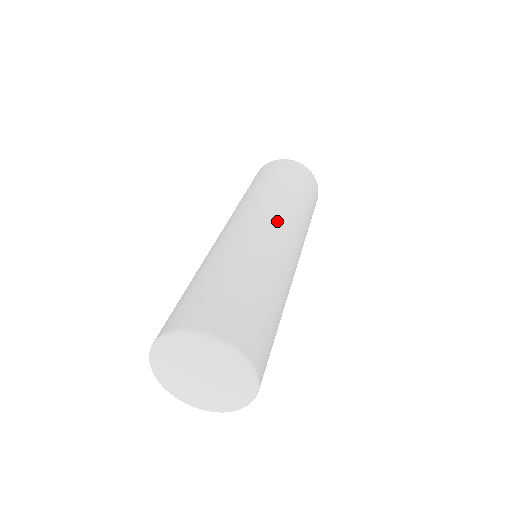
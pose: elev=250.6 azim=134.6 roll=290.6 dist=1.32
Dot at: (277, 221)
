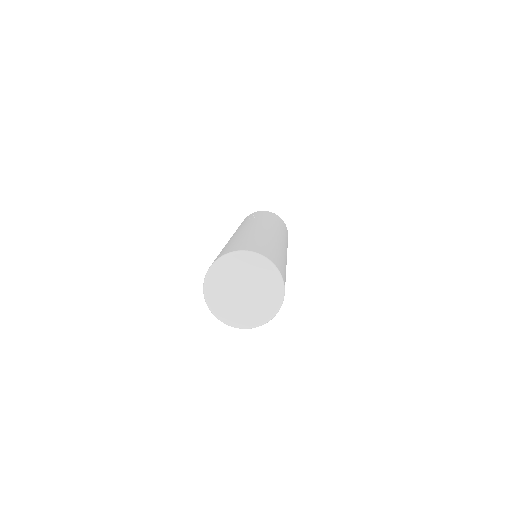
Dot at: occluded
